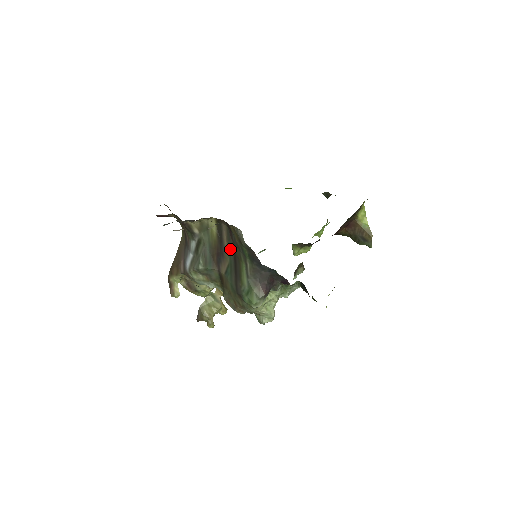
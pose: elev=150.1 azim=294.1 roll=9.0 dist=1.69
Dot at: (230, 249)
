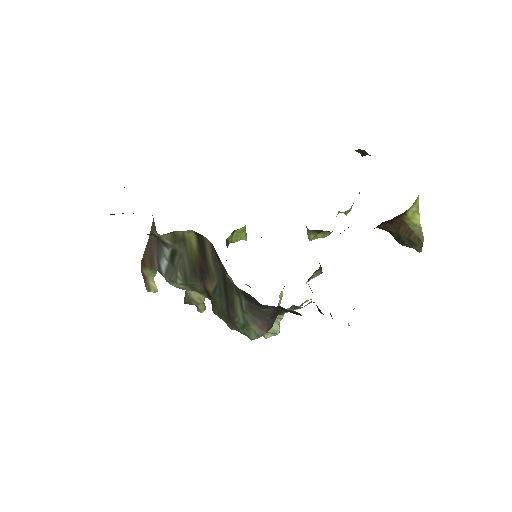
Dot at: (217, 270)
